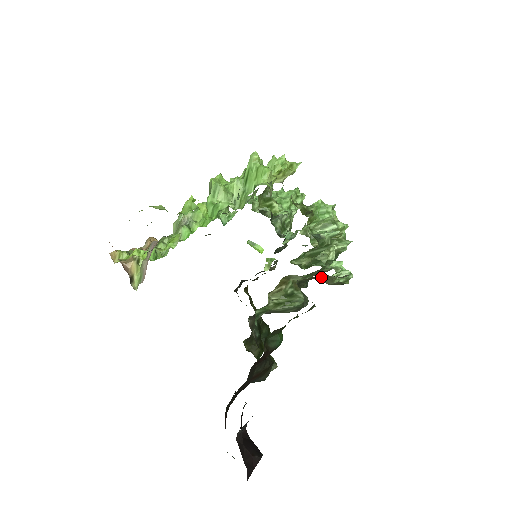
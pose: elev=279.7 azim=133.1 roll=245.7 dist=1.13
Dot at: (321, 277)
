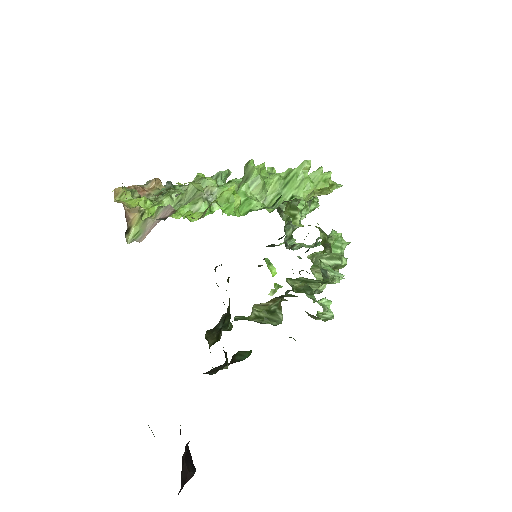
Dot at: (310, 314)
